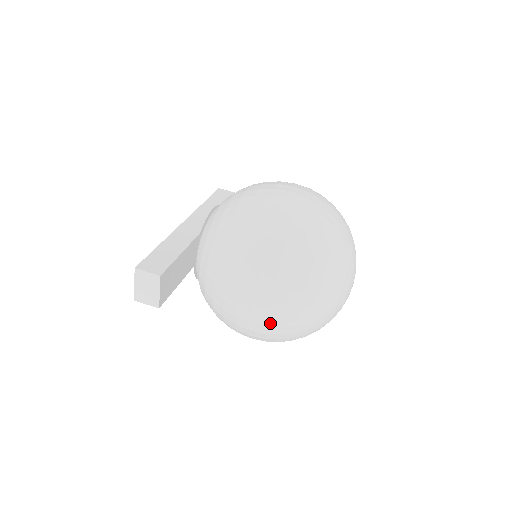
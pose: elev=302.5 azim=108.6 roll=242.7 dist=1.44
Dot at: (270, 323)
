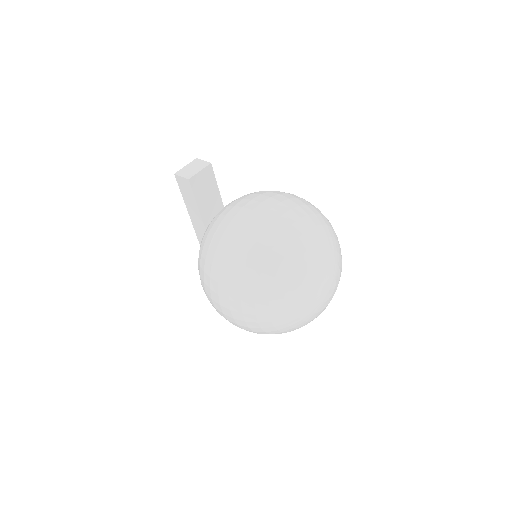
Dot at: (261, 223)
